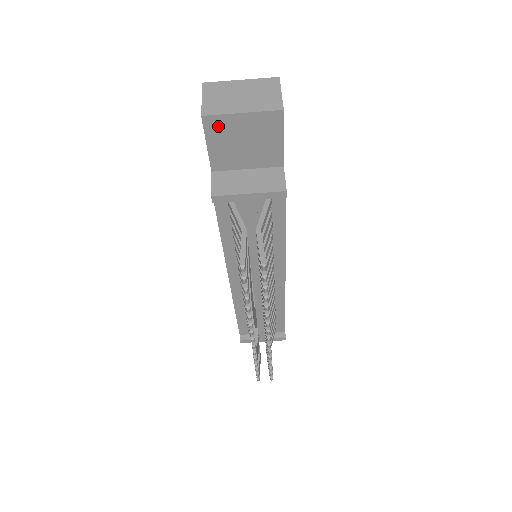
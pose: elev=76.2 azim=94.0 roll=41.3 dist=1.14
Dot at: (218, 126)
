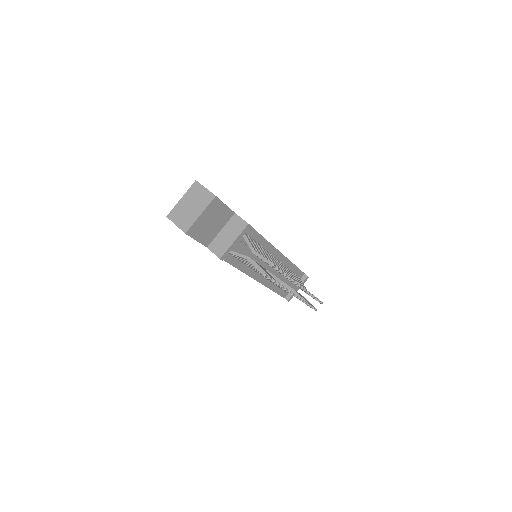
Dot at: (195, 229)
